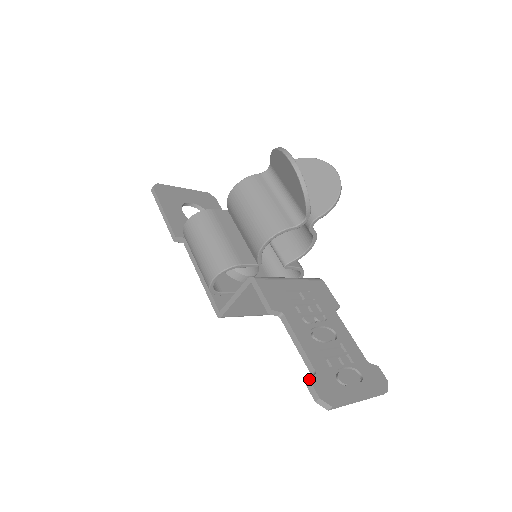
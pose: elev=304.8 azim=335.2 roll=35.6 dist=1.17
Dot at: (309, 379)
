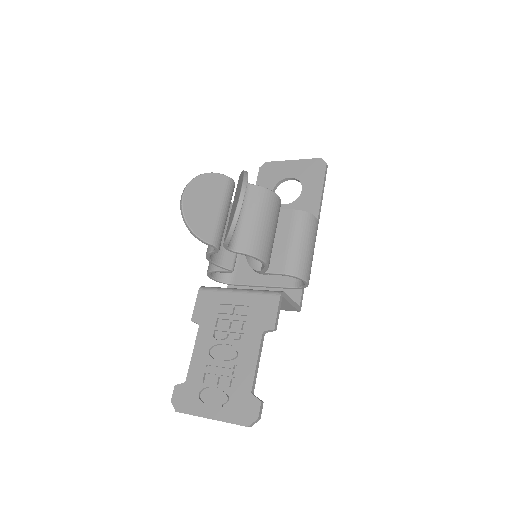
Dot at: (183, 384)
